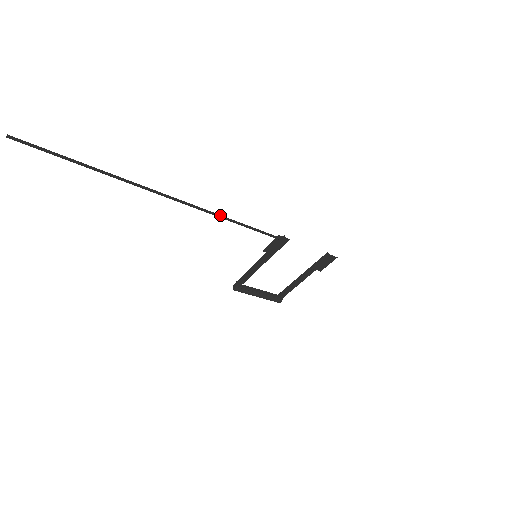
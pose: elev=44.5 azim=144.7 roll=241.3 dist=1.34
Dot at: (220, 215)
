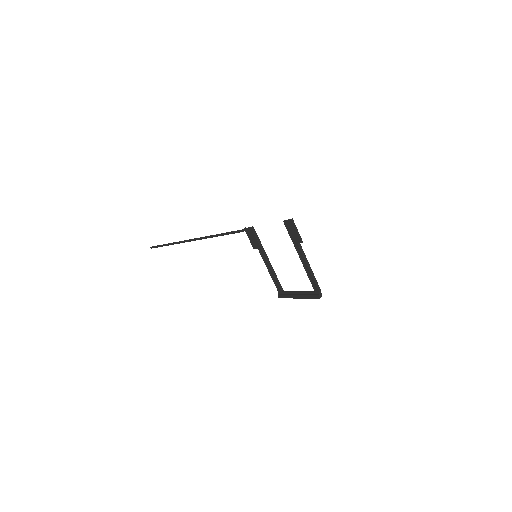
Dot at: (210, 236)
